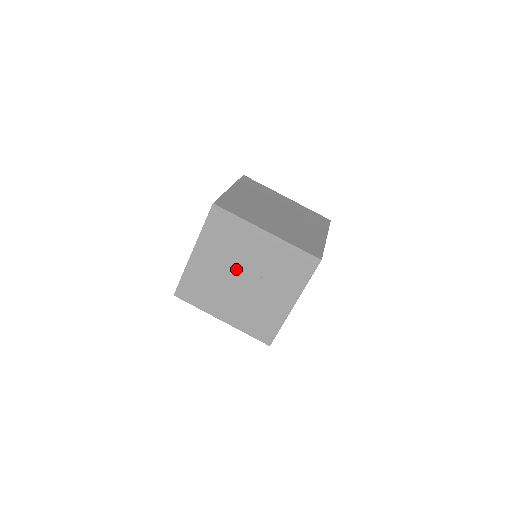
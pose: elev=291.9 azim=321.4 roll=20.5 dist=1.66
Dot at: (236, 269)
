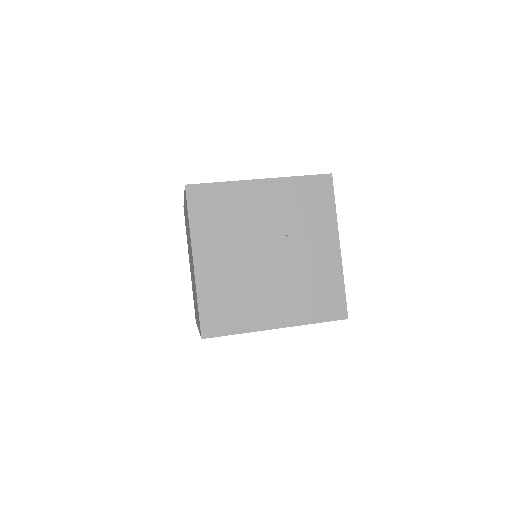
Dot at: (254, 247)
